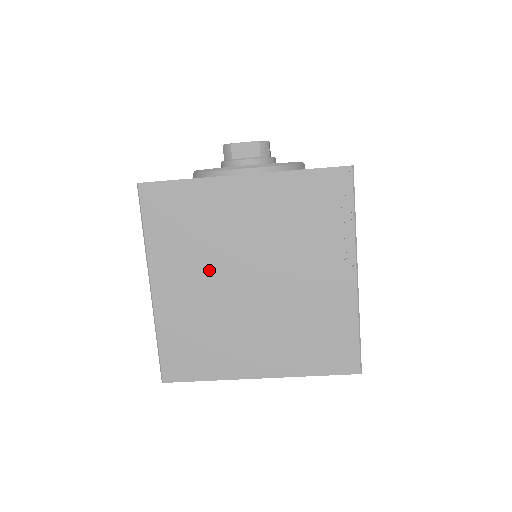
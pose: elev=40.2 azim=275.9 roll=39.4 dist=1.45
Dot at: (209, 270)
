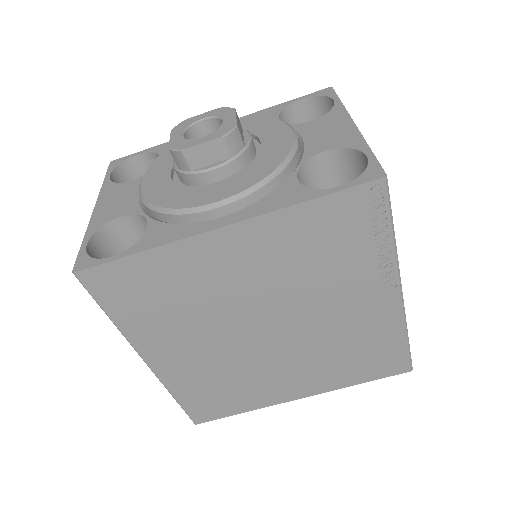
Dot at: (211, 333)
